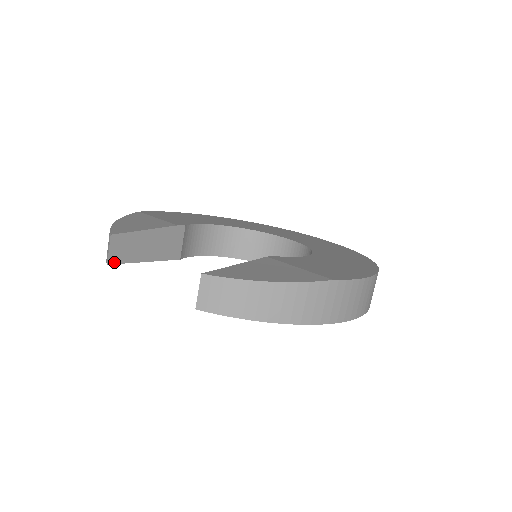
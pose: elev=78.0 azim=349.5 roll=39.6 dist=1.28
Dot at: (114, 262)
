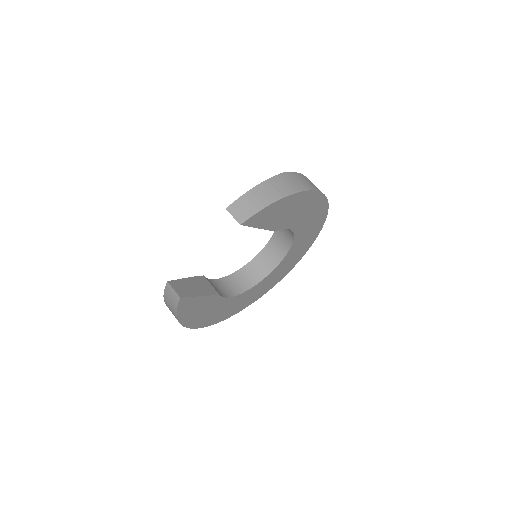
Dot at: (183, 297)
